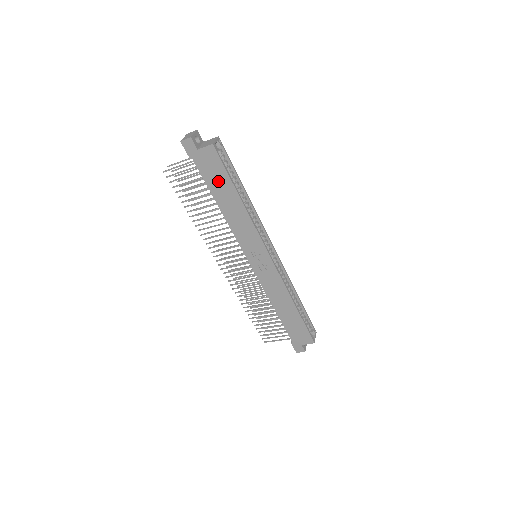
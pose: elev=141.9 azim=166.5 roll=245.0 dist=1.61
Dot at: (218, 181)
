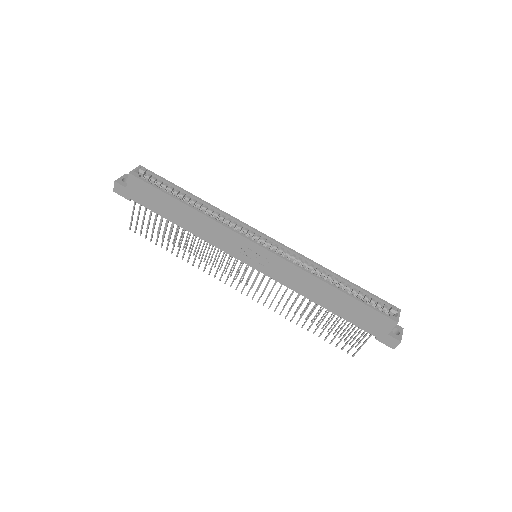
Dot at: (160, 203)
